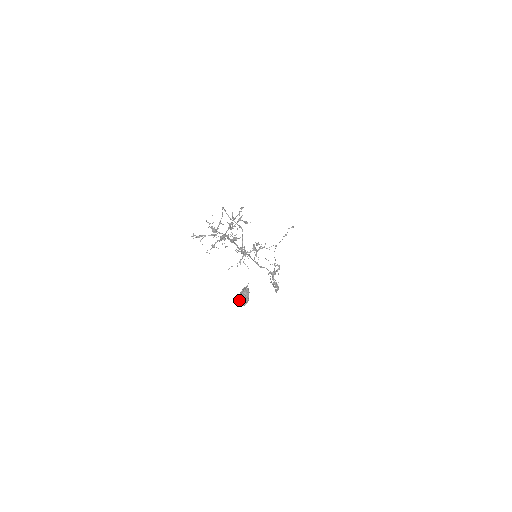
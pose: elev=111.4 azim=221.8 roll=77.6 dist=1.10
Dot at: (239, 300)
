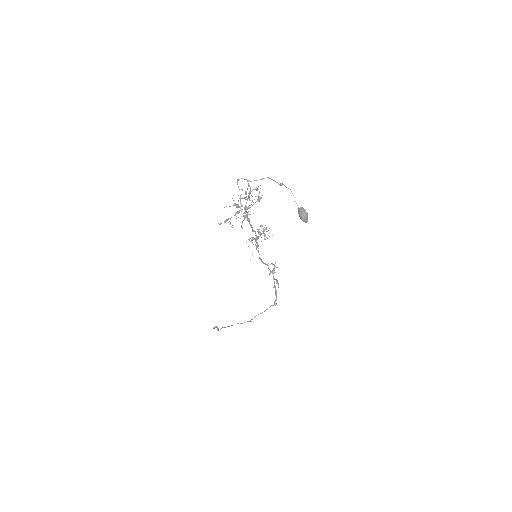
Dot at: (302, 217)
